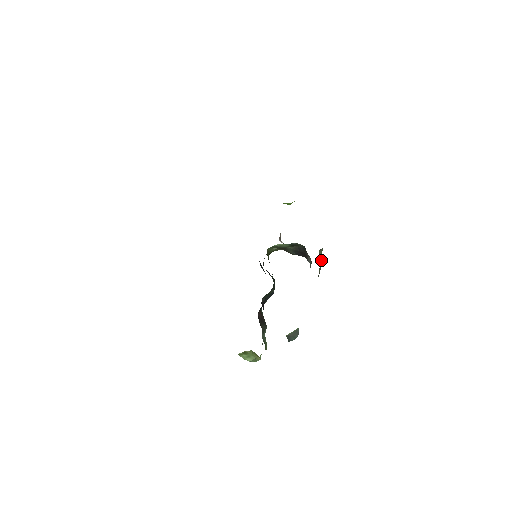
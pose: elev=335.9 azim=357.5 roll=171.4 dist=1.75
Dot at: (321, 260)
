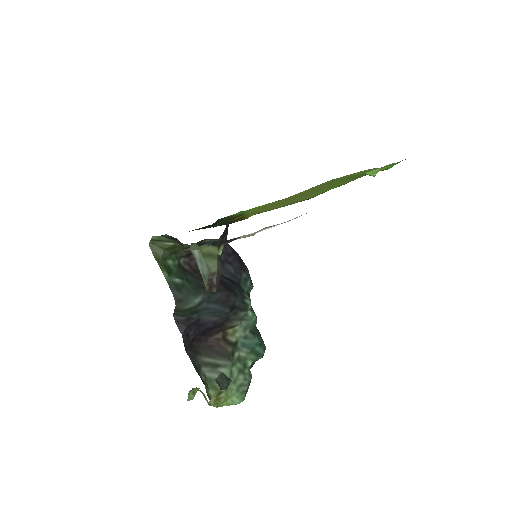
Dot at: (204, 263)
